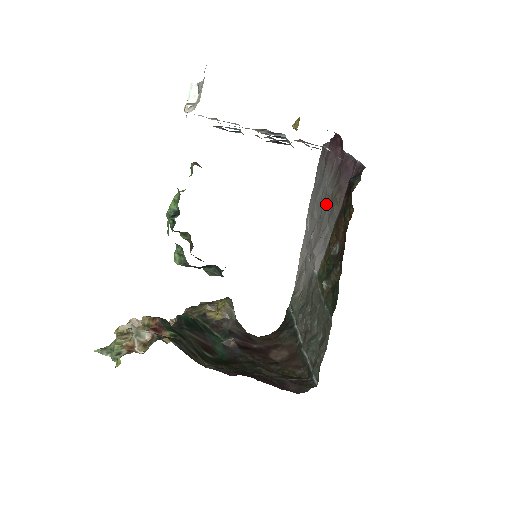
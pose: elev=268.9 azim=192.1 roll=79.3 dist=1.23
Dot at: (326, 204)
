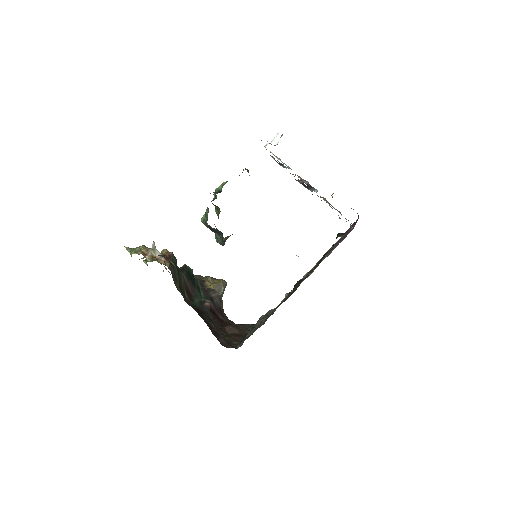
Dot at: occluded
